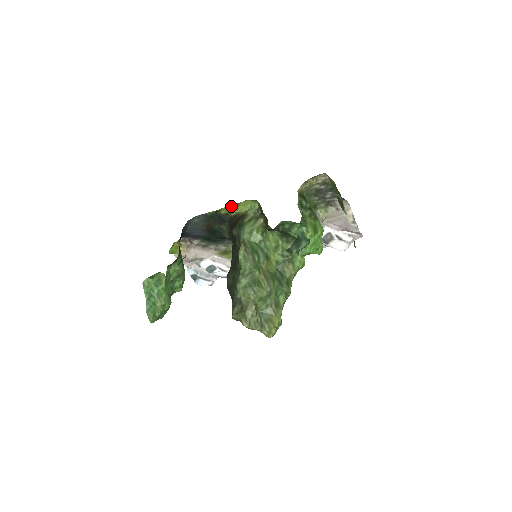
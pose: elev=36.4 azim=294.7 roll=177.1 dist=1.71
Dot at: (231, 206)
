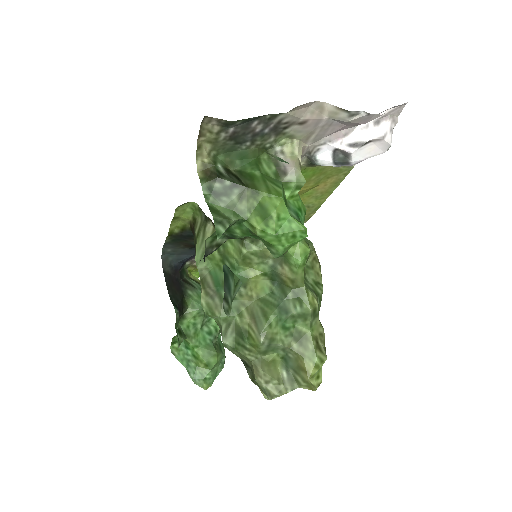
Dot at: (174, 222)
